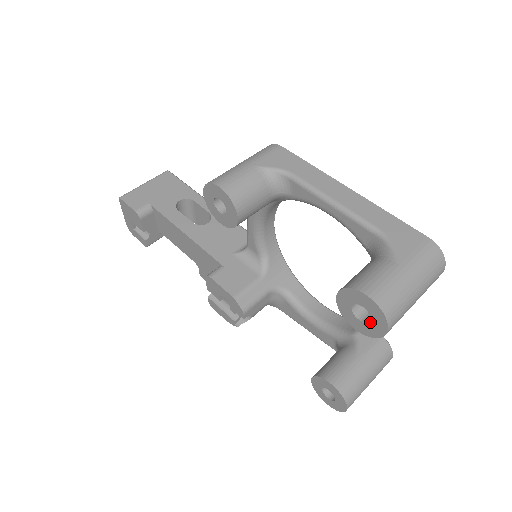
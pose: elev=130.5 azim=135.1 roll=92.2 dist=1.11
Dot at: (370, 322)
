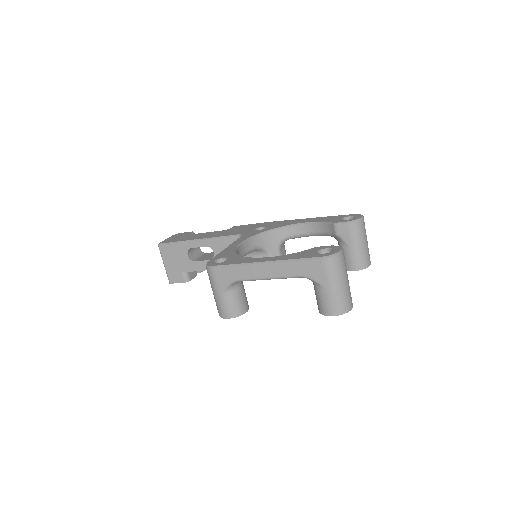
Dot at: occluded
